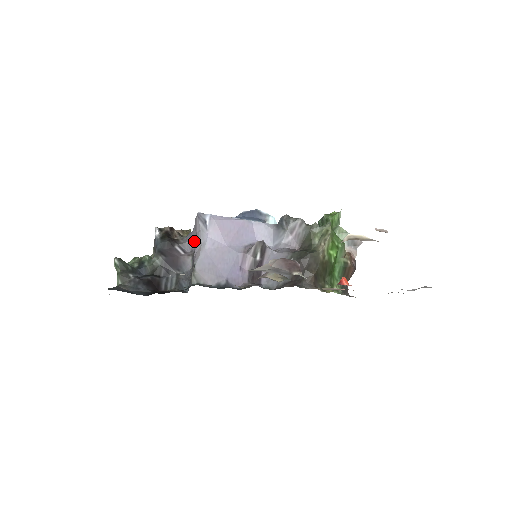
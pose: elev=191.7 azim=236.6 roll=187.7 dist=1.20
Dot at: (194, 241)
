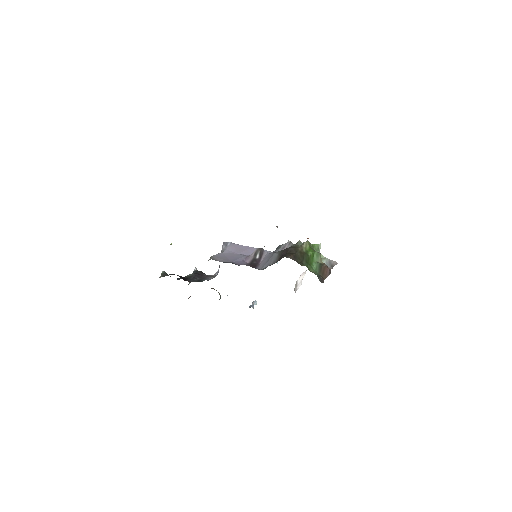
Dot at: (218, 271)
